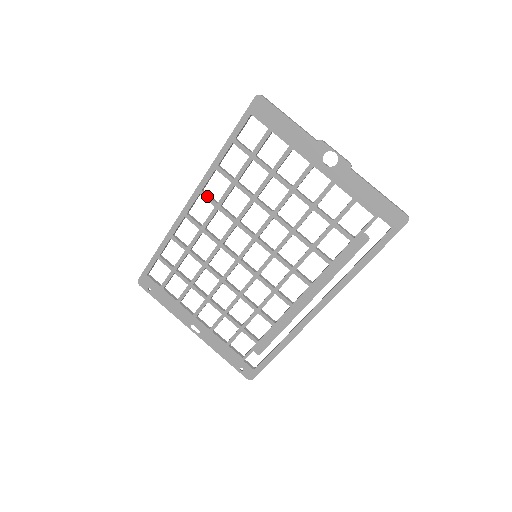
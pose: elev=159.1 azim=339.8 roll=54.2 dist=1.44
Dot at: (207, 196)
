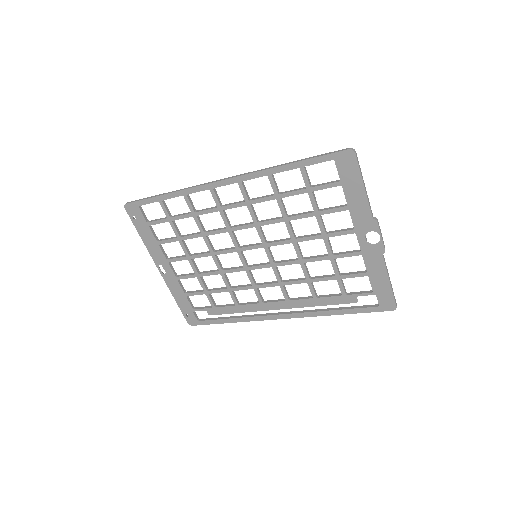
Dot at: (243, 189)
